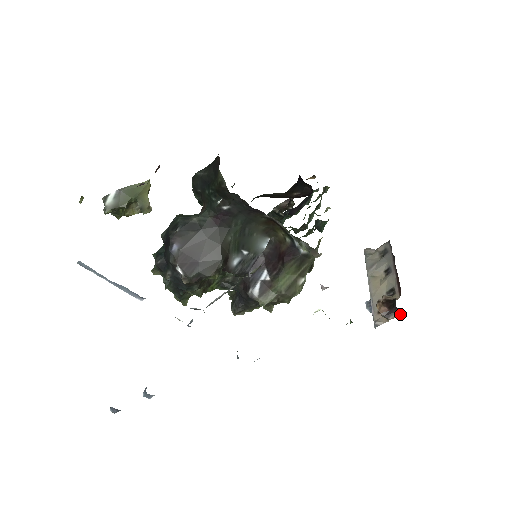
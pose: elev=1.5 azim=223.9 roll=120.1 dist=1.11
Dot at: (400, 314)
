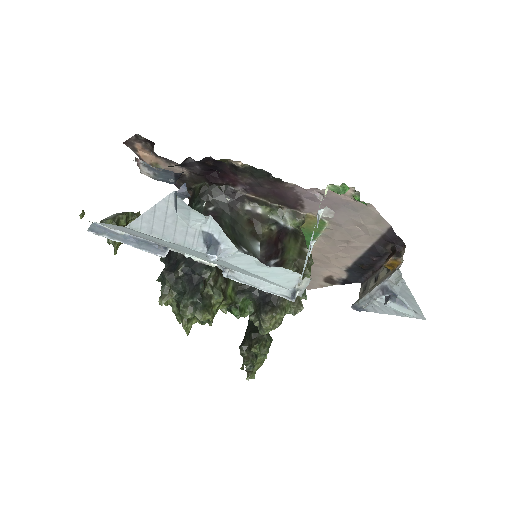
Dot at: (404, 249)
